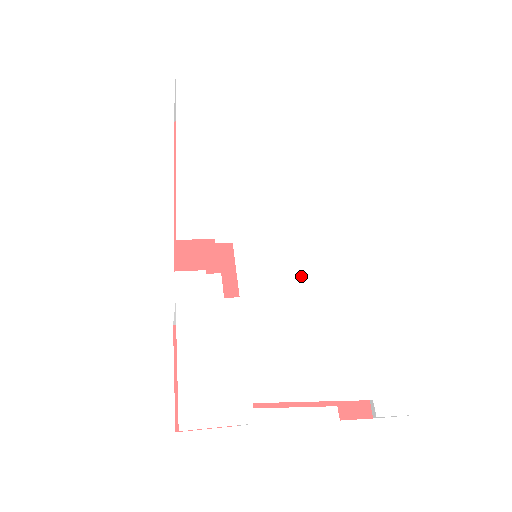
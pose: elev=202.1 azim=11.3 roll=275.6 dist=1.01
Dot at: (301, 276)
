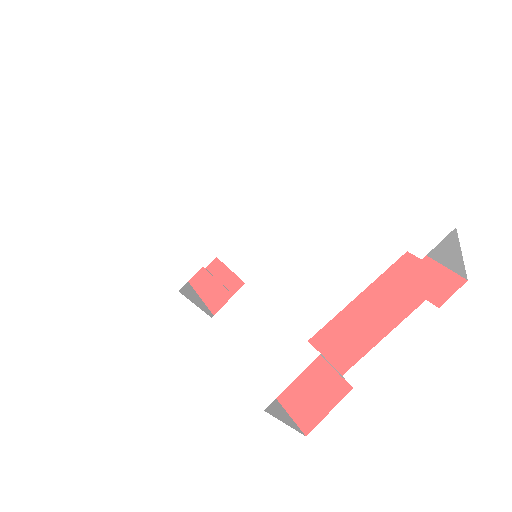
Dot at: (280, 230)
